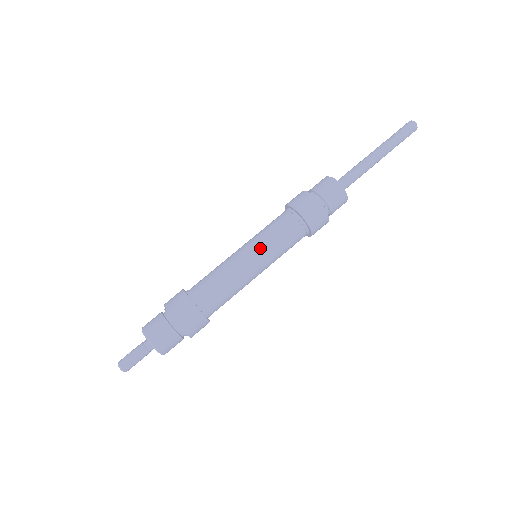
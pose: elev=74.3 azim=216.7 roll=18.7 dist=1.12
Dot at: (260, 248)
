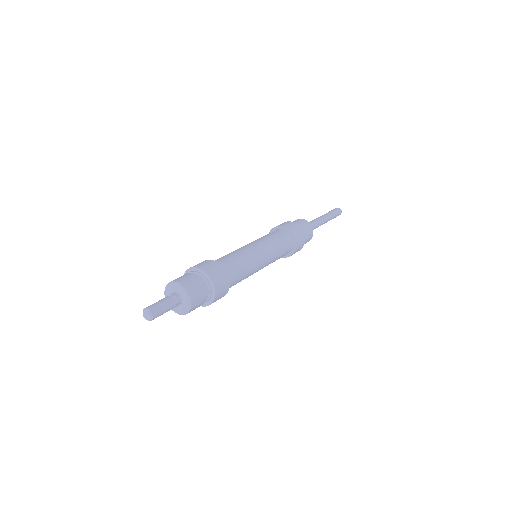
Dot at: (260, 242)
